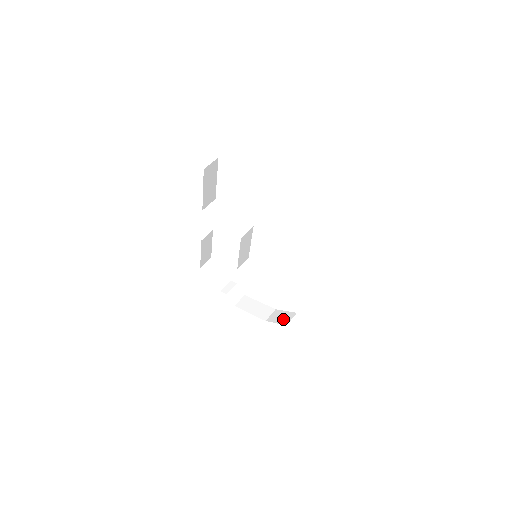
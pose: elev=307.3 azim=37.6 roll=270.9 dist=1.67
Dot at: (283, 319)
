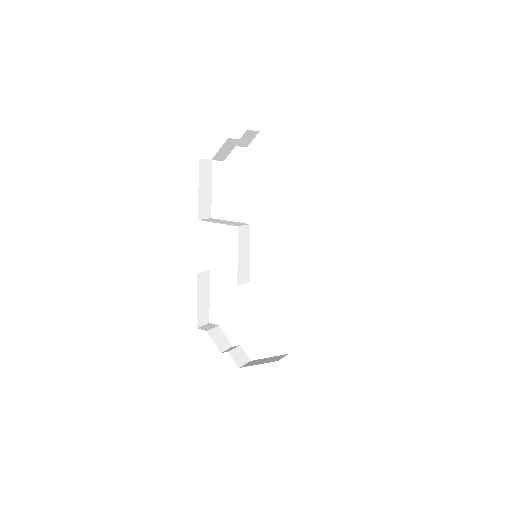
Dot at: occluded
